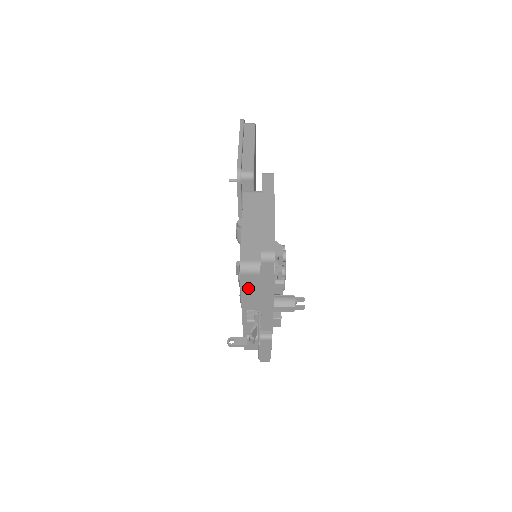
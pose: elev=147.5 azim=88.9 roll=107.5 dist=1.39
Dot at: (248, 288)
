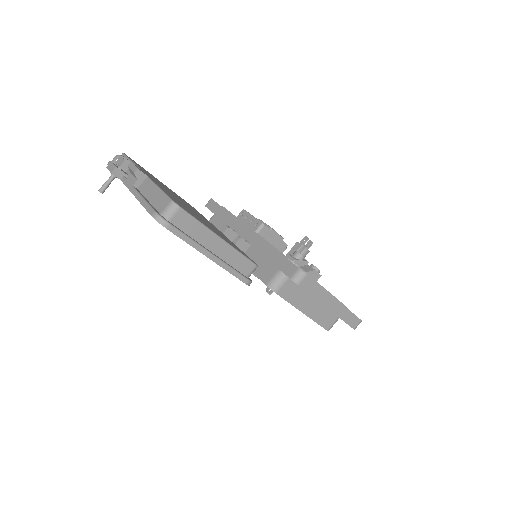
Dot at: occluded
